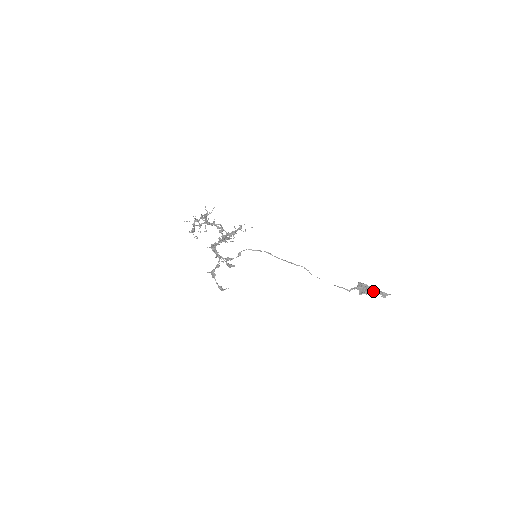
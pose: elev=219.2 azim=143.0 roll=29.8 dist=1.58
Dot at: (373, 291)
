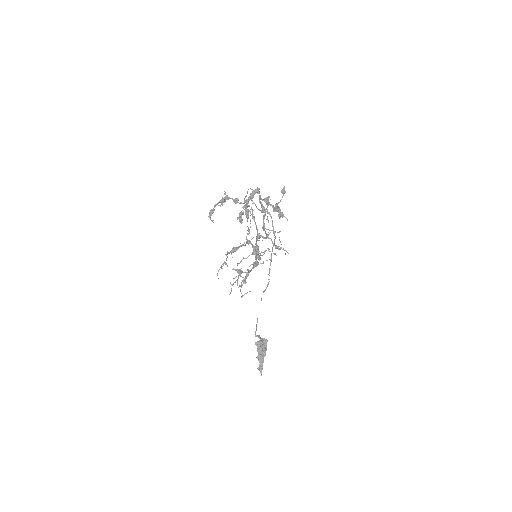
Dot at: (261, 358)
